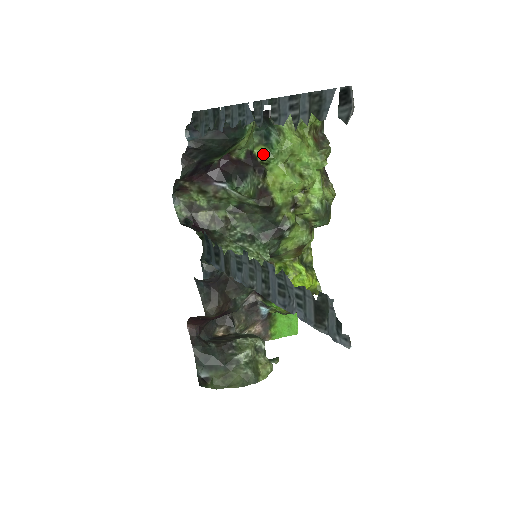
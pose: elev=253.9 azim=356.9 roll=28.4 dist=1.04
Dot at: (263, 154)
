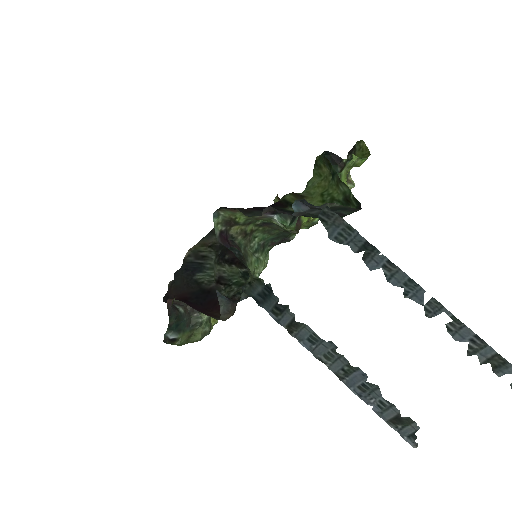
Dot at: occluded
